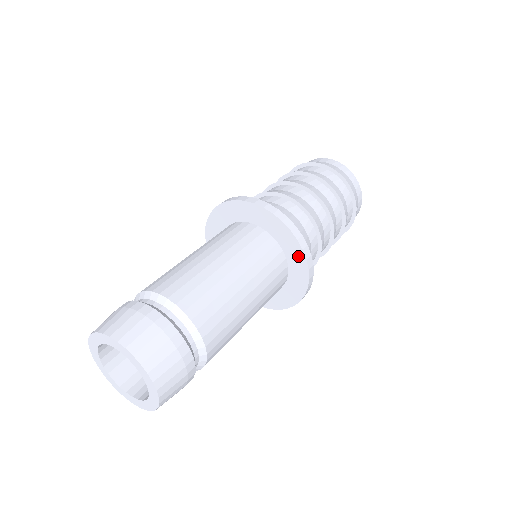
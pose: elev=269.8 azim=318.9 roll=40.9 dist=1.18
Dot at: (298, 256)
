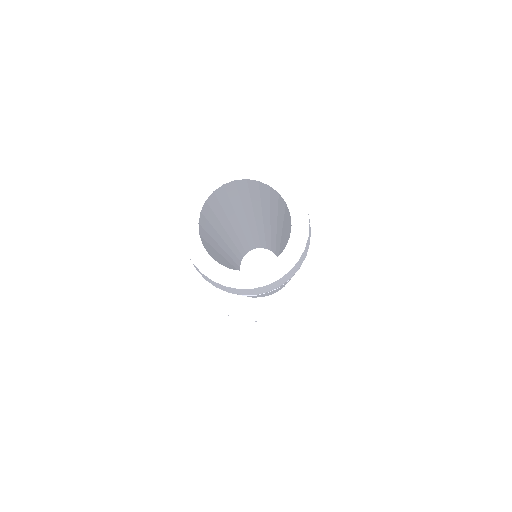
Dot at: (311, 240)
